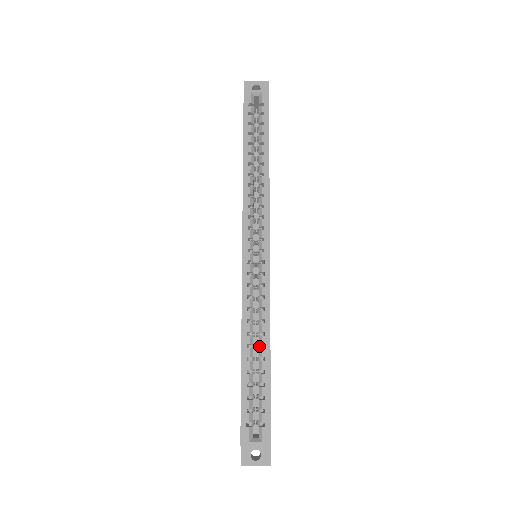
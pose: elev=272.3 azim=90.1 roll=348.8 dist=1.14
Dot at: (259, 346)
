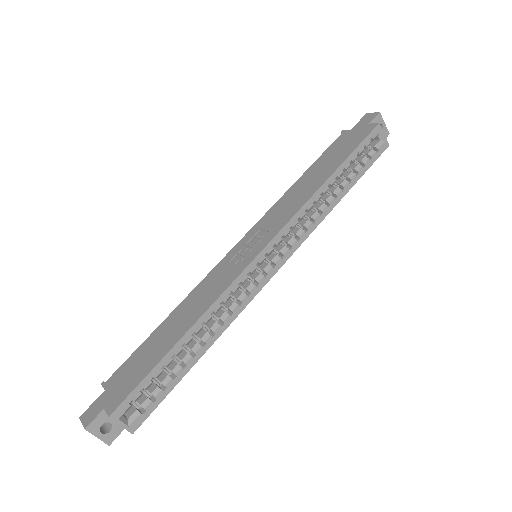
Dot at: occluded
